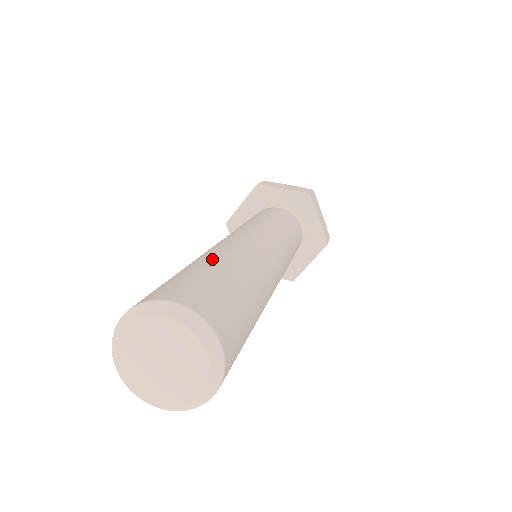
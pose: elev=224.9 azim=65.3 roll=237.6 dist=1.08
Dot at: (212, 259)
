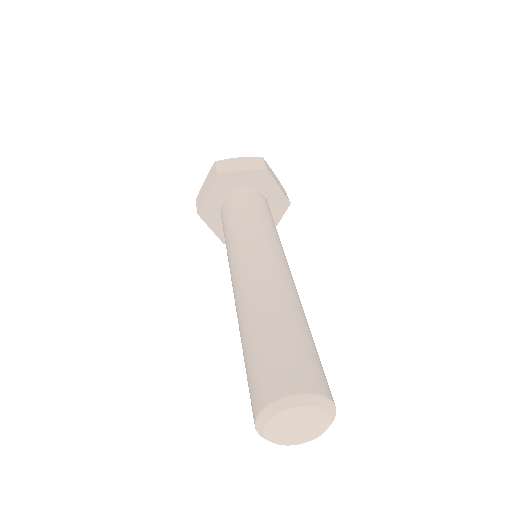
Dot at: (305, 323)
